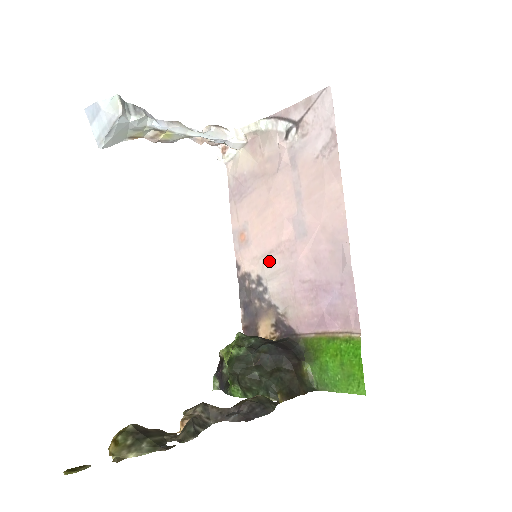
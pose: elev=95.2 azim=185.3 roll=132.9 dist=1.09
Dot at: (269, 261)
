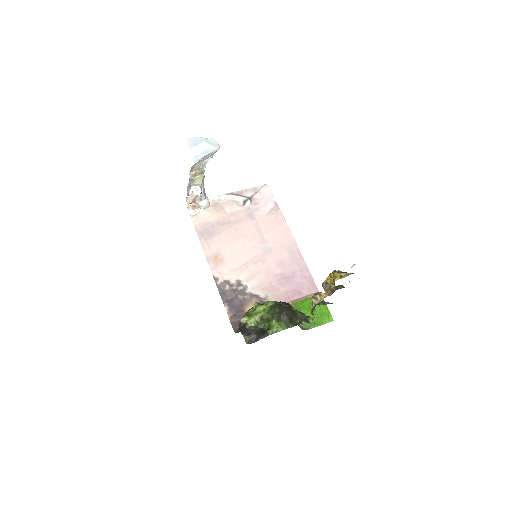
Dot at: (245, 269)
